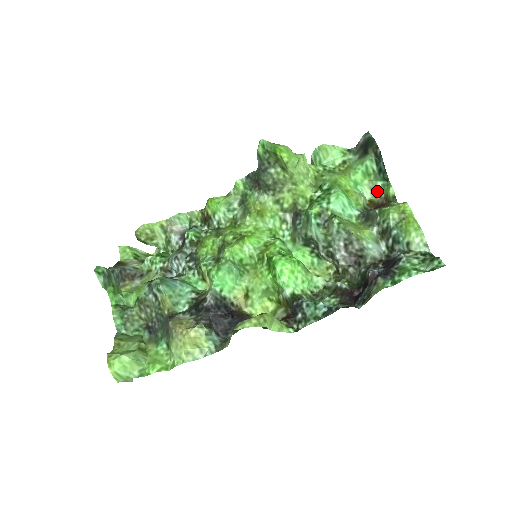
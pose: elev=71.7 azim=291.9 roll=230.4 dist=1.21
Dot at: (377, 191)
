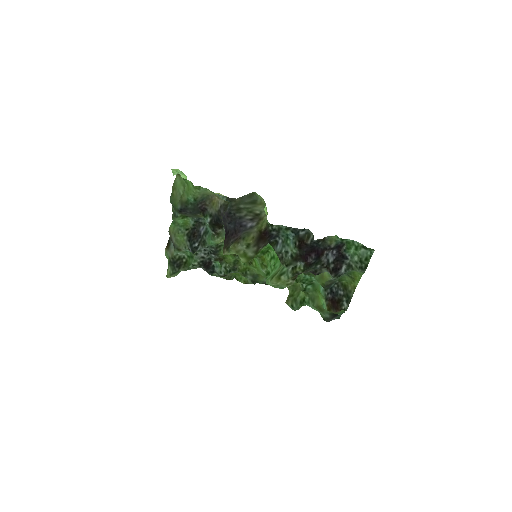
Dot at: (335, 313)
